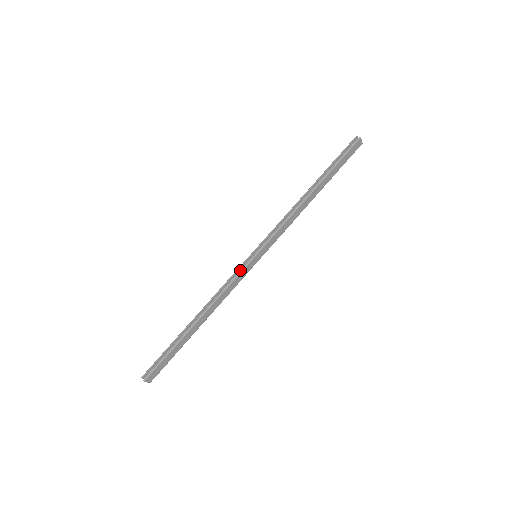
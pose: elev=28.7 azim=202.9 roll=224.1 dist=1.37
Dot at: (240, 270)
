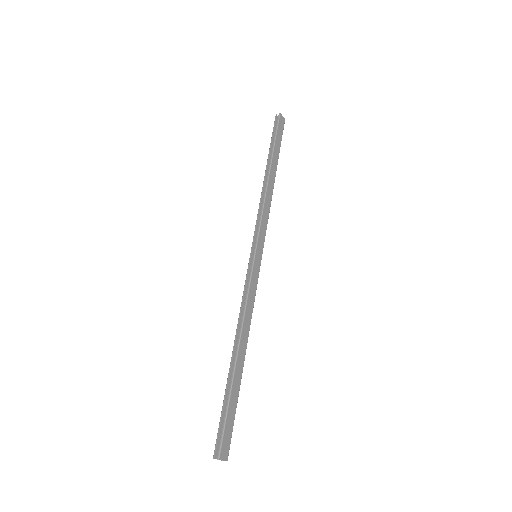
Dot at: occluded
